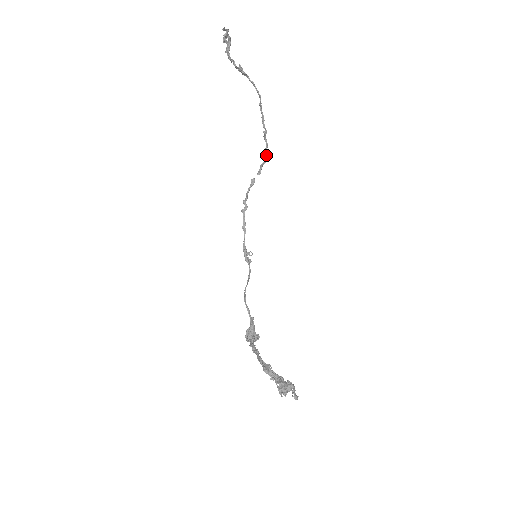
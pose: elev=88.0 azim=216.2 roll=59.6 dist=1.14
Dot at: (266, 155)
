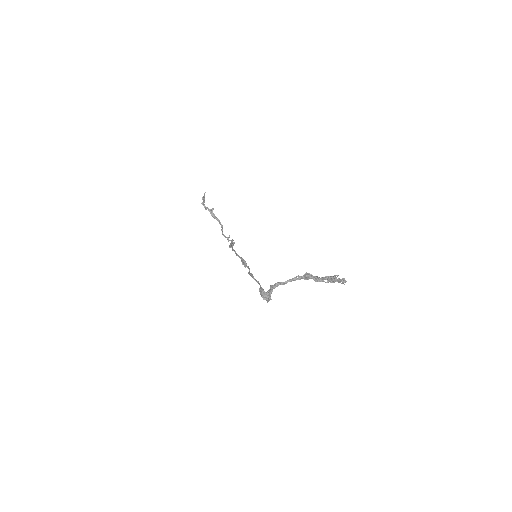
Dot at: occluded
